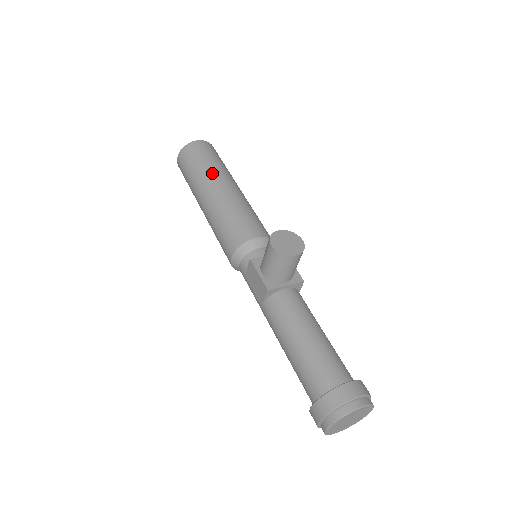
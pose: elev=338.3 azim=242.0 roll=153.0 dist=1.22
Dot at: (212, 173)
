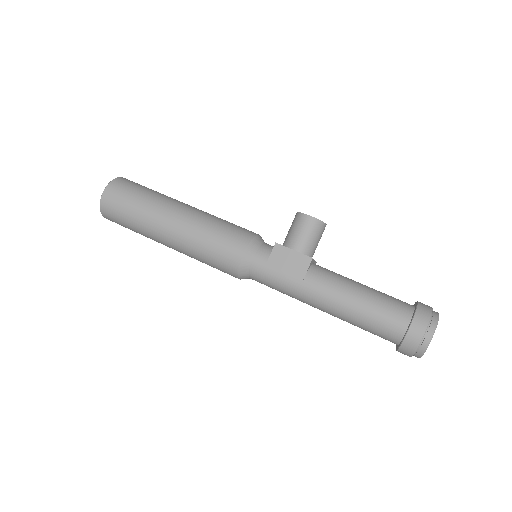
Dot at: (168, 197)
